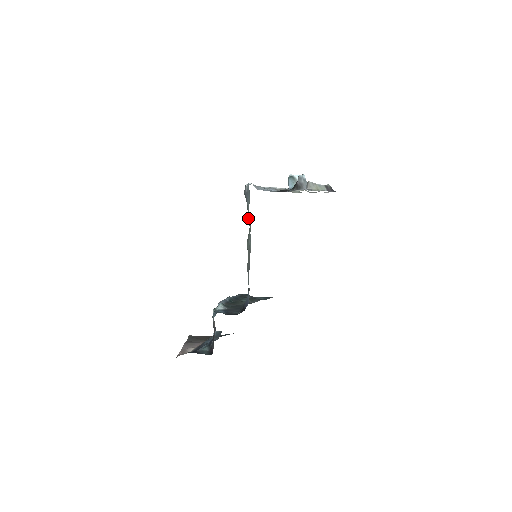
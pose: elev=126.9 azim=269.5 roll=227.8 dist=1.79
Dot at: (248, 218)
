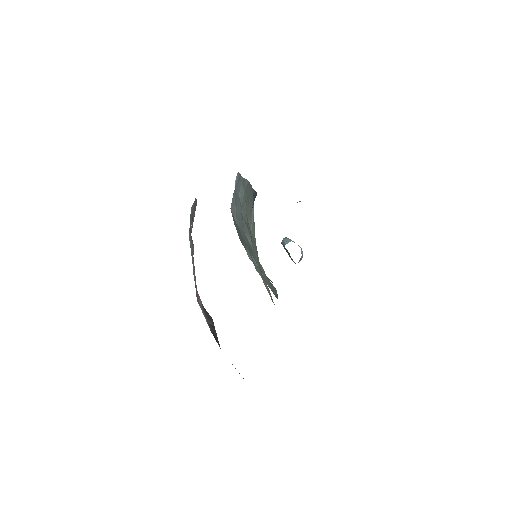
Dot at: (240, 200)
